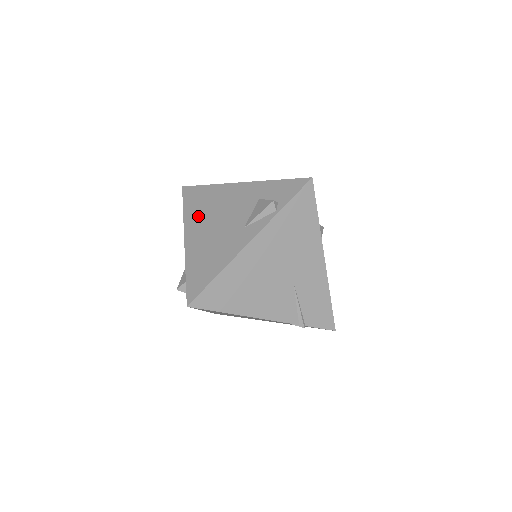
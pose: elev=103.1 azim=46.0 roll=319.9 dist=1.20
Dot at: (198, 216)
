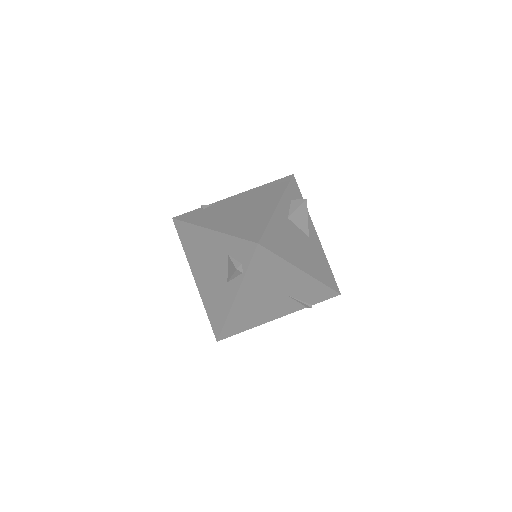
Dot at: (194, 258)
